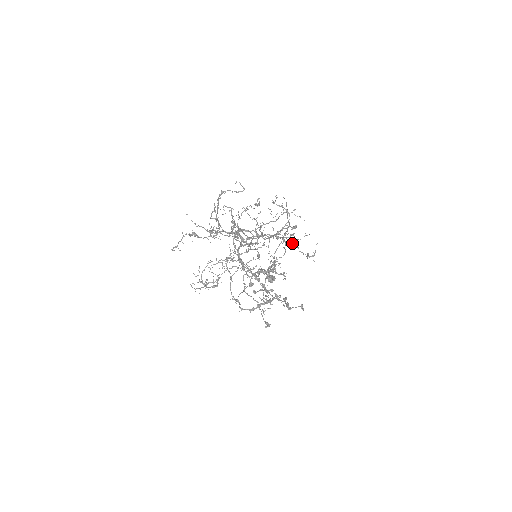
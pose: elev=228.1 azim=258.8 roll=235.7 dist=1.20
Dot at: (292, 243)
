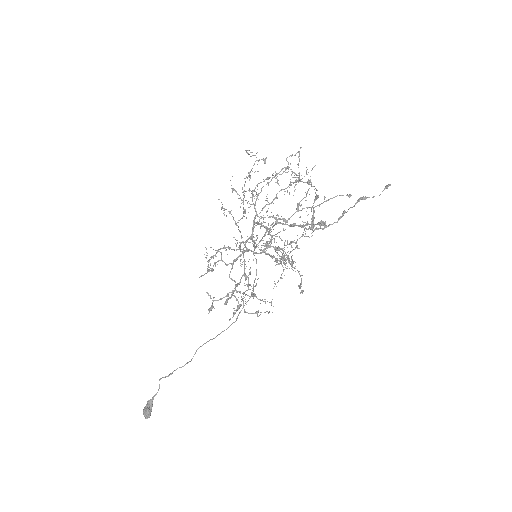
Dot at: (292, 265)
